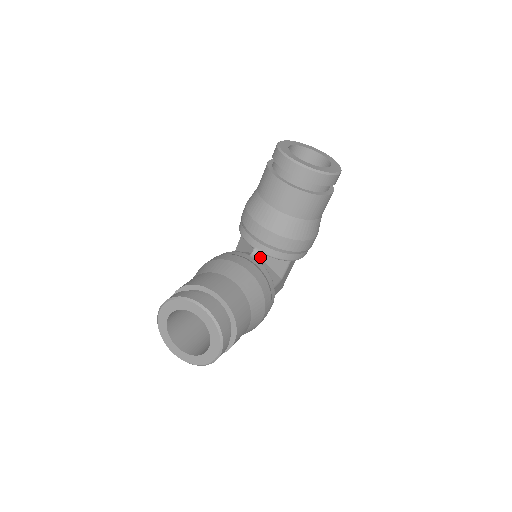
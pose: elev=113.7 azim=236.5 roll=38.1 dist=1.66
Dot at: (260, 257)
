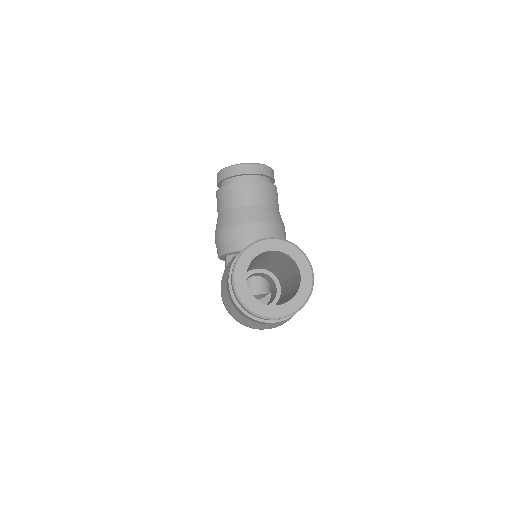
Dot at: occluded
